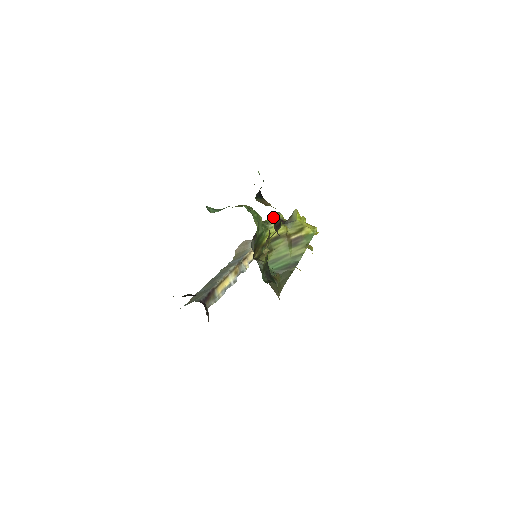
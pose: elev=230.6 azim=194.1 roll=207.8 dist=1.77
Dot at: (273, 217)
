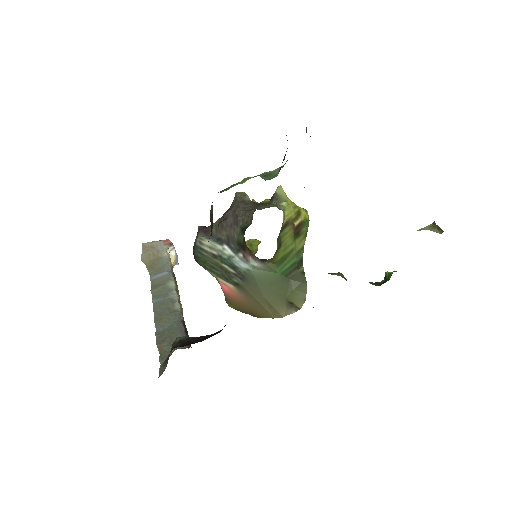
Dot at: occluded
